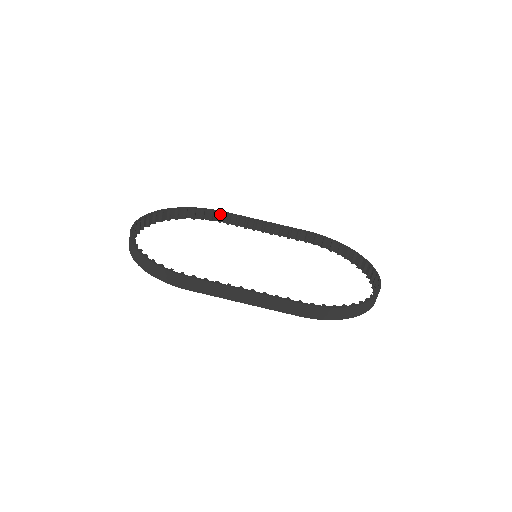
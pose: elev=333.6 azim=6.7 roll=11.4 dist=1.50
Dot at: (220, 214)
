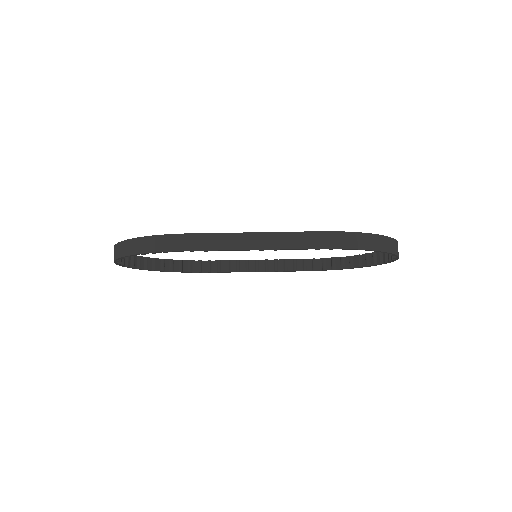
Dot at: (208, 262)
